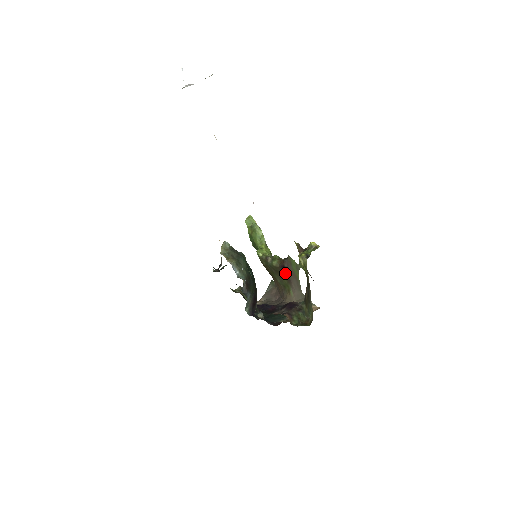
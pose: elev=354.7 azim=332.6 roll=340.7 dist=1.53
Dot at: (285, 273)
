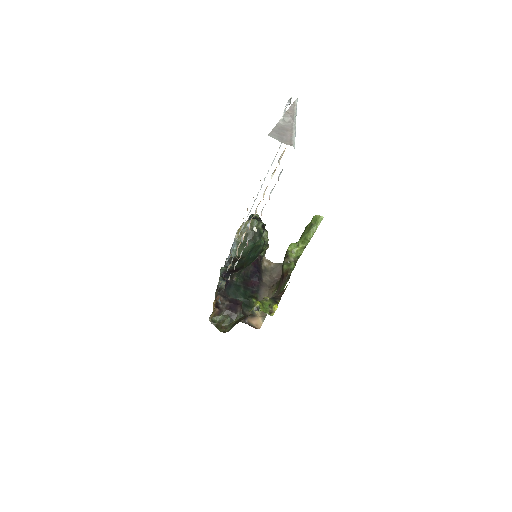
Dot at: (281, 281)
